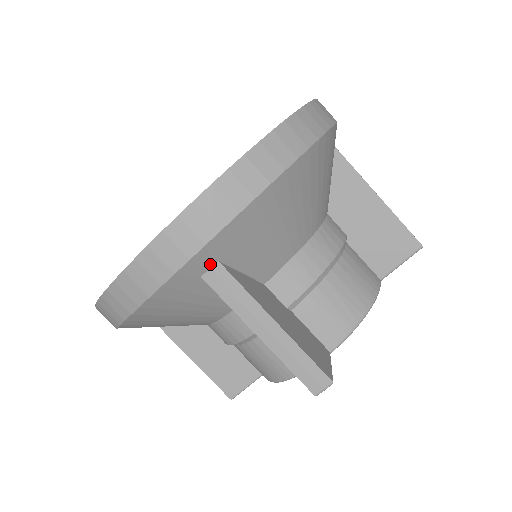
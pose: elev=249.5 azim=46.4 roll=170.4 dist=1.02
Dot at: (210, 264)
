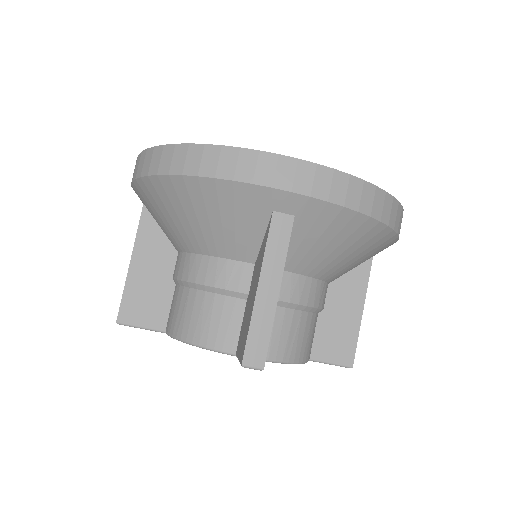
Dot at: (289, 211)
